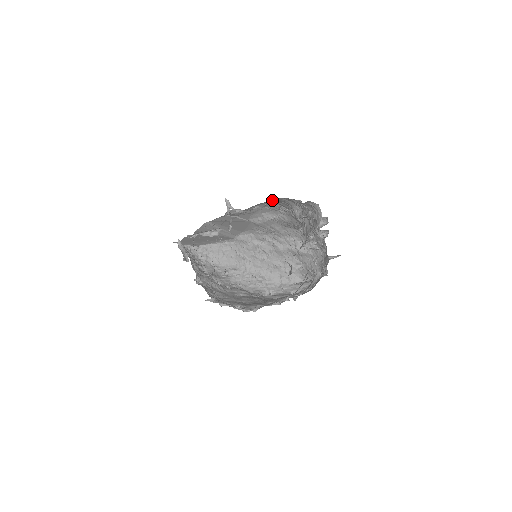
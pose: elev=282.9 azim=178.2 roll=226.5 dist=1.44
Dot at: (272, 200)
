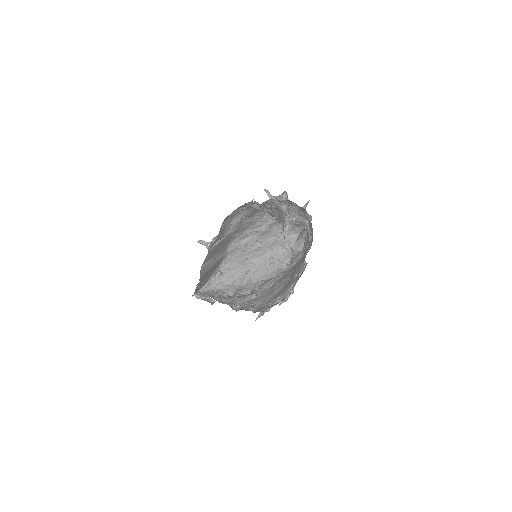
Dot at: occluded
